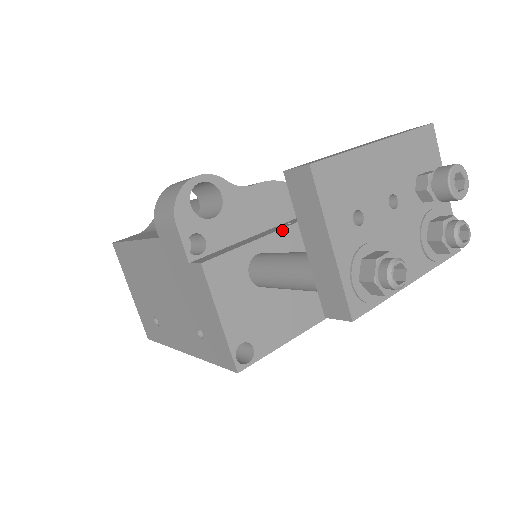
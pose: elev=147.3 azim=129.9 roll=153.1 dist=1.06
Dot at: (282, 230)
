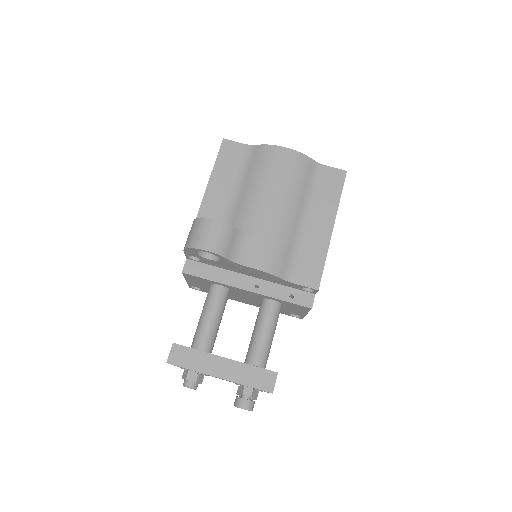
Dot at: (243, 290)
